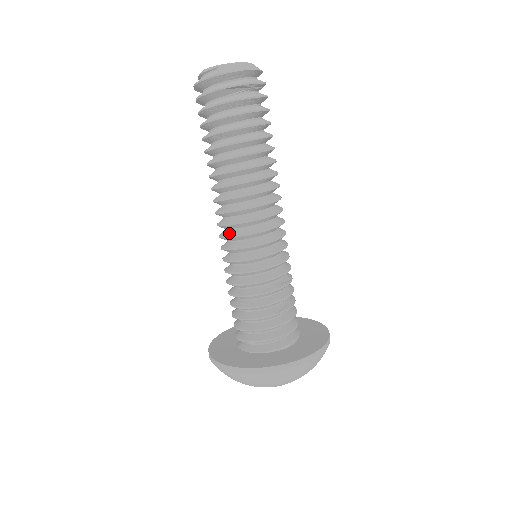
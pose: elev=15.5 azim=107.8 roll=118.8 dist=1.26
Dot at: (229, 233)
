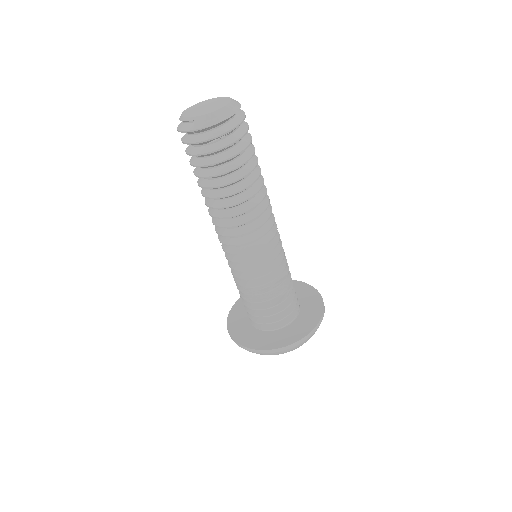
Dot at: (228, 249)
